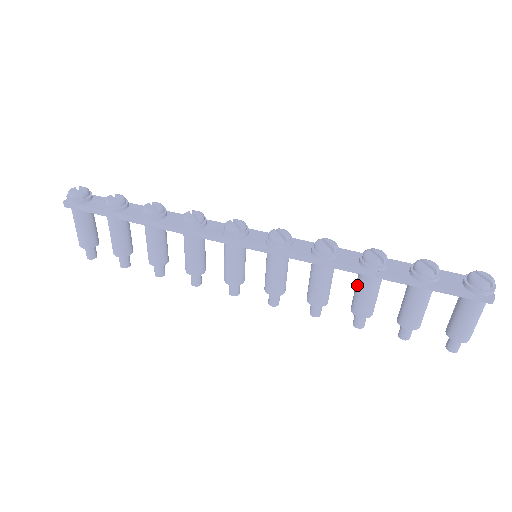
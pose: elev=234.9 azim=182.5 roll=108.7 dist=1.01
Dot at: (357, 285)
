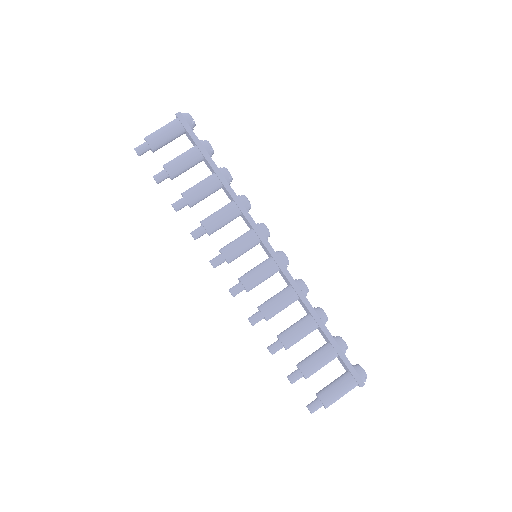
Dot at: (299, 322)
